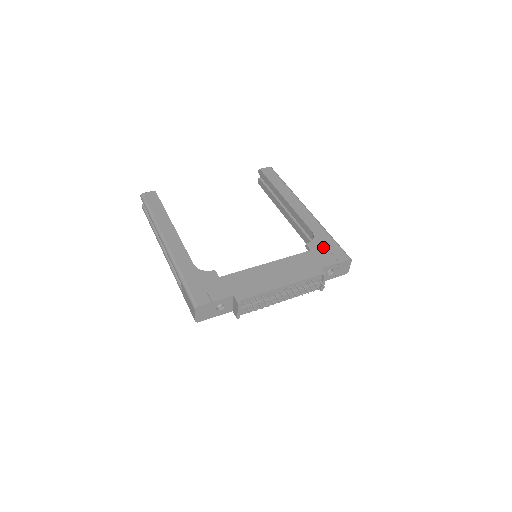
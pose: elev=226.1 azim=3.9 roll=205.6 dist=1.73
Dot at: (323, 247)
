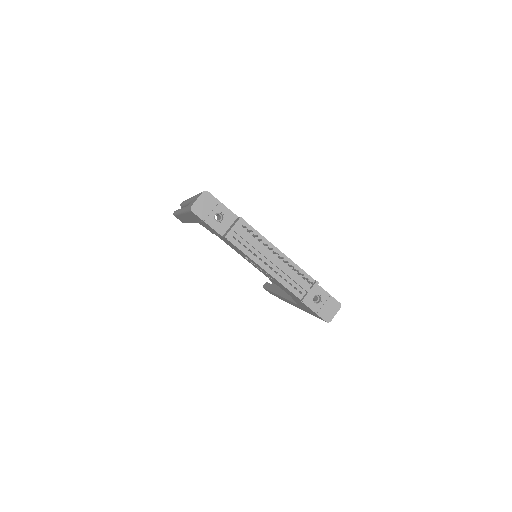
Dot at: occluded
